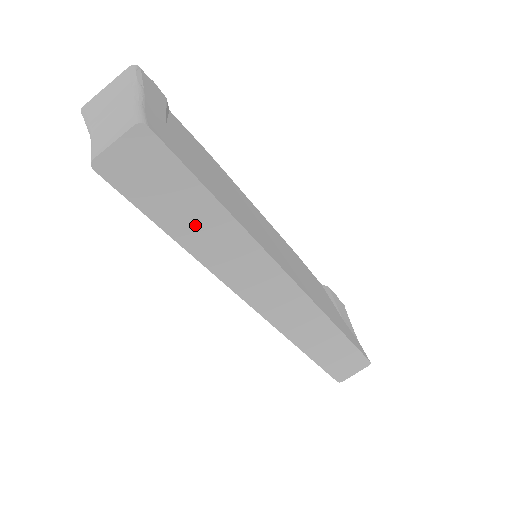
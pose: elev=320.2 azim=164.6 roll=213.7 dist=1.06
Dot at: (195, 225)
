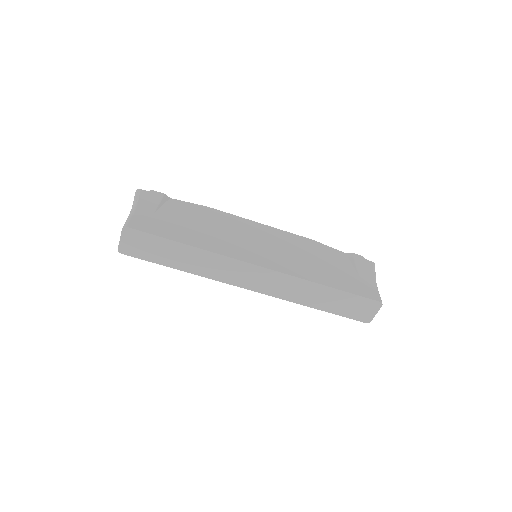
Dot at: (181, 259)
